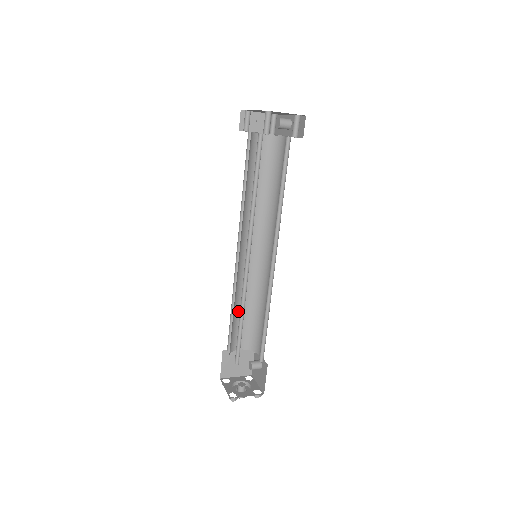
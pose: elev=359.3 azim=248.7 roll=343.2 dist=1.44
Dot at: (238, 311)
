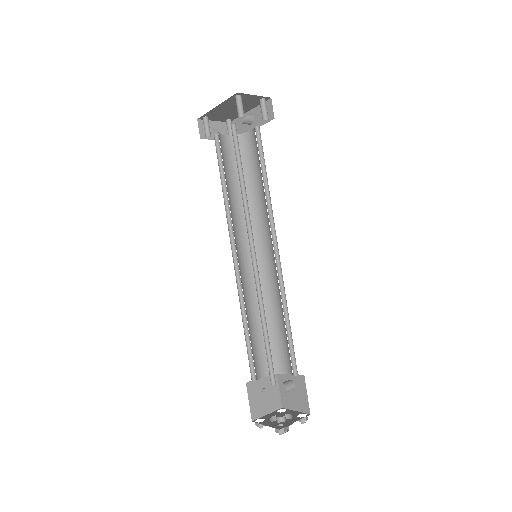
Dot at: (250, 329)
